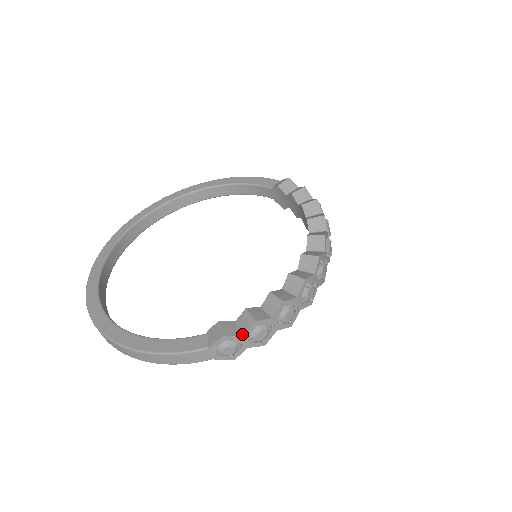
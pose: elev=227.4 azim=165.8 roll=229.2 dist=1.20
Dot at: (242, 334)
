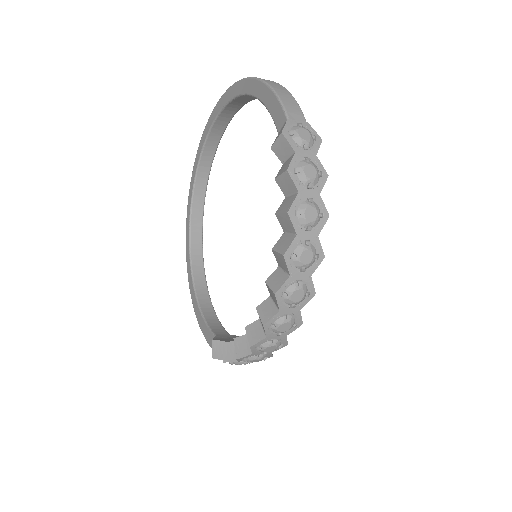
Dot at: occluded
